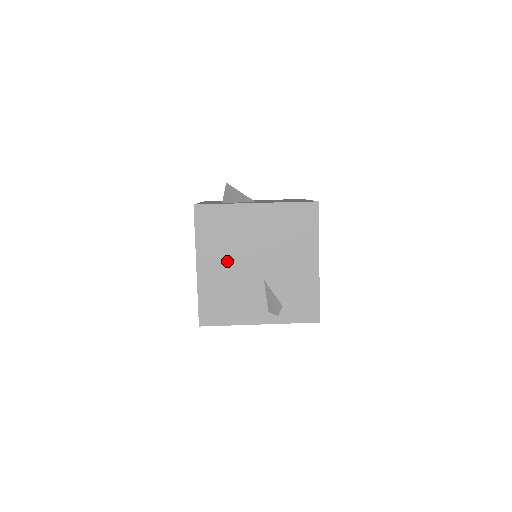
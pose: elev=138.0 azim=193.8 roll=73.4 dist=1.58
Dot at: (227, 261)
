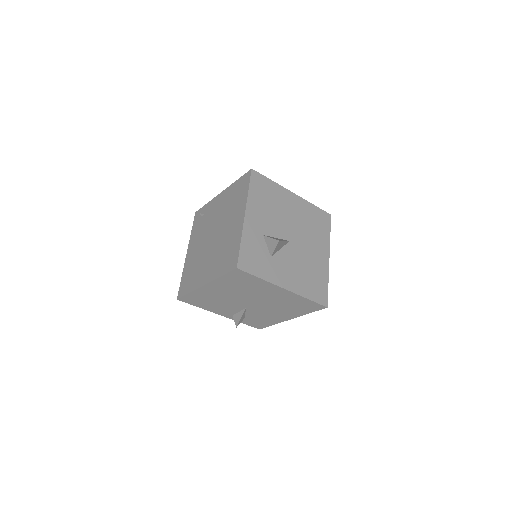
Dot at: (230, 293)
